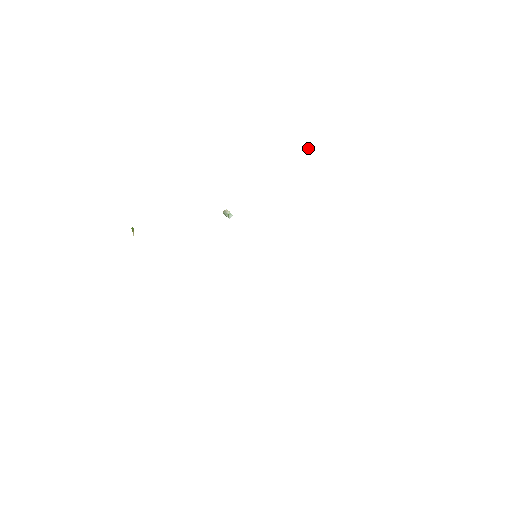
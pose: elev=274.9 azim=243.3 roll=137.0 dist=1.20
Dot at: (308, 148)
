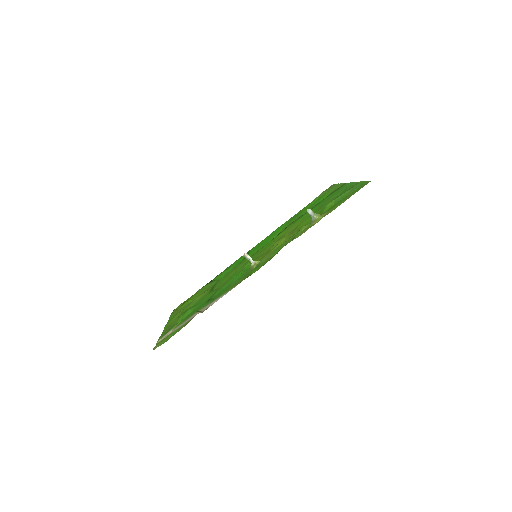
Dot at: (313, 217)
